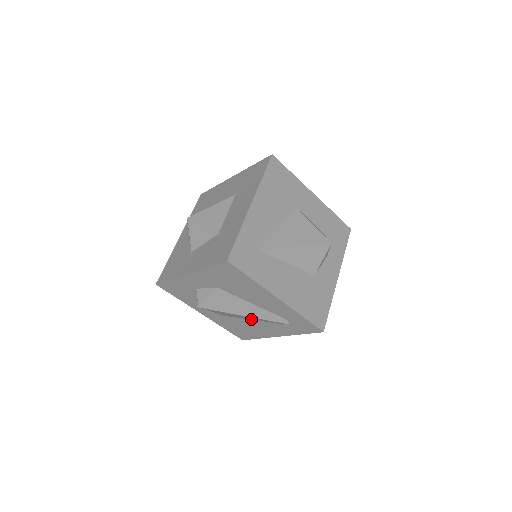
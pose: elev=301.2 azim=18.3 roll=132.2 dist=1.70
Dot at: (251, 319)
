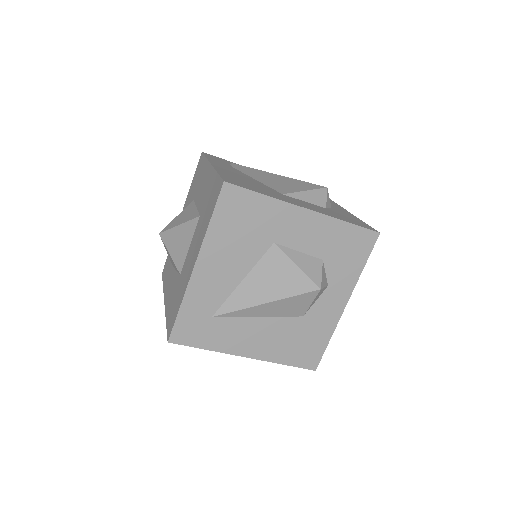
Dot at: occluded
